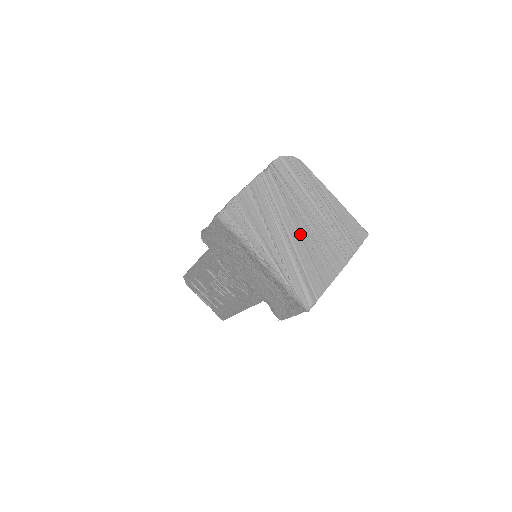
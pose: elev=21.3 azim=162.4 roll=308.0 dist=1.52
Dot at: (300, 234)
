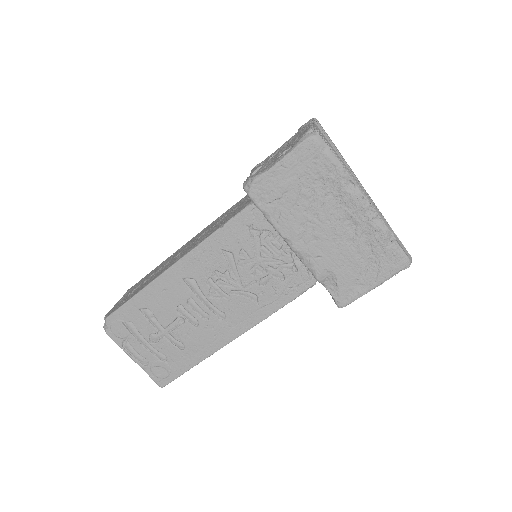
Dot at: occluded
